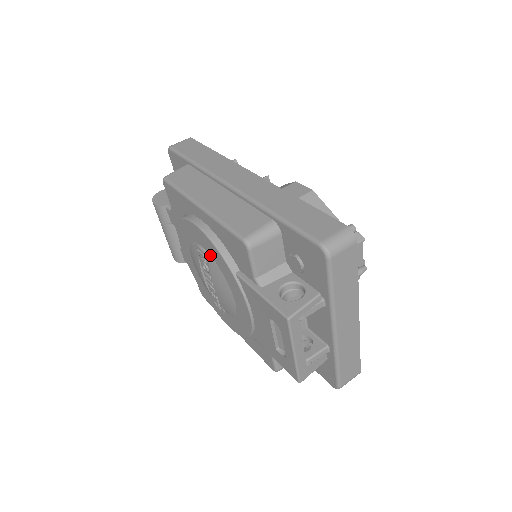
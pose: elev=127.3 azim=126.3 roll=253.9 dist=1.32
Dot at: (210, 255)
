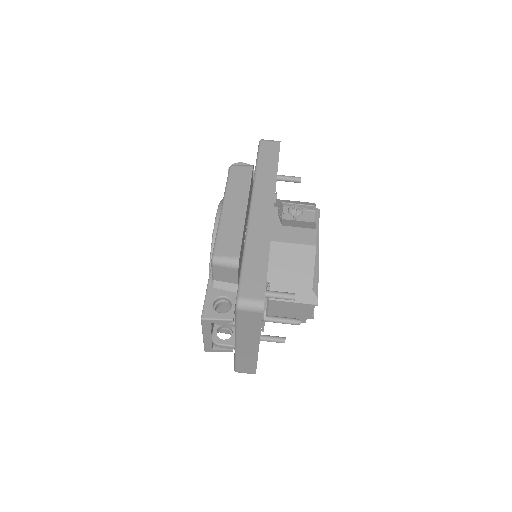
Dot at: occluded
